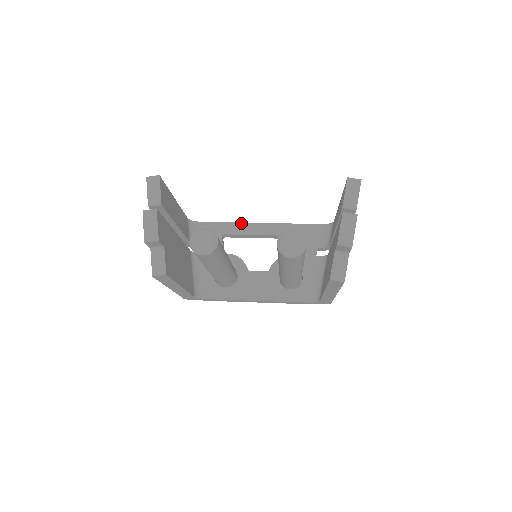
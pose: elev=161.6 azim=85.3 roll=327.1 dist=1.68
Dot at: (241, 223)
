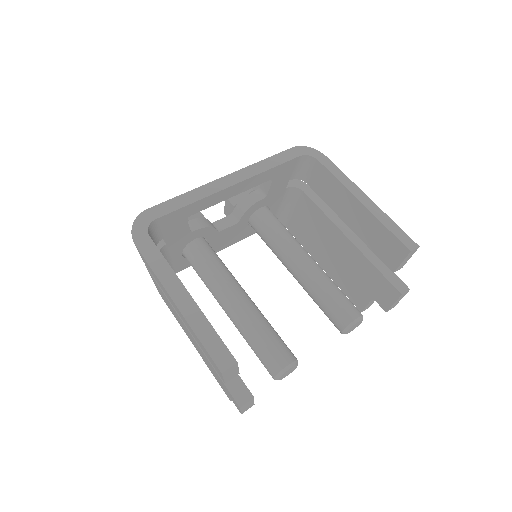
Dot at: (210, 196)
